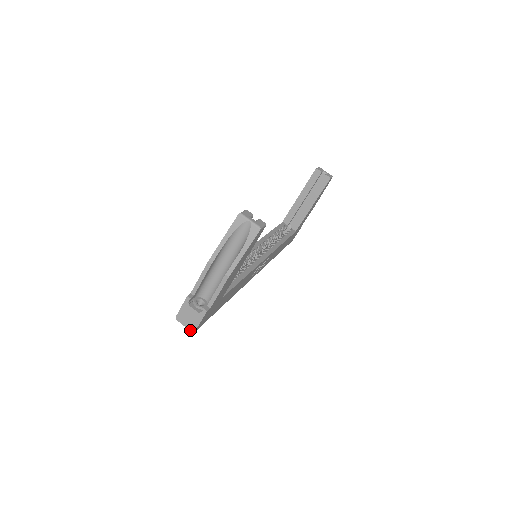
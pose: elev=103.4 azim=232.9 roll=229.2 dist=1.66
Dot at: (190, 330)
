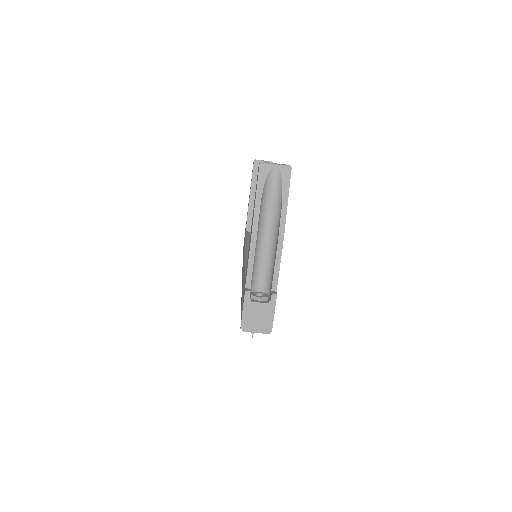
Dot at: (265, 333)
